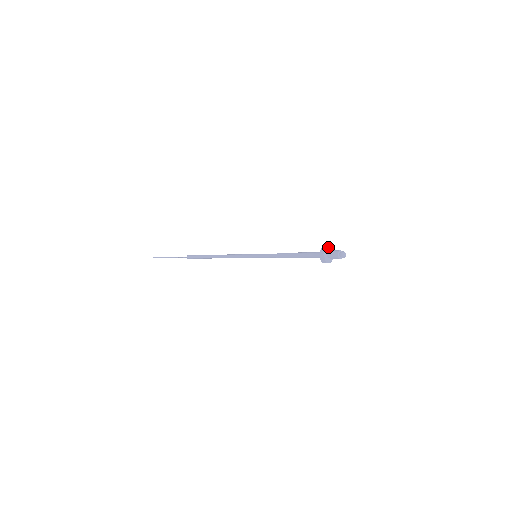
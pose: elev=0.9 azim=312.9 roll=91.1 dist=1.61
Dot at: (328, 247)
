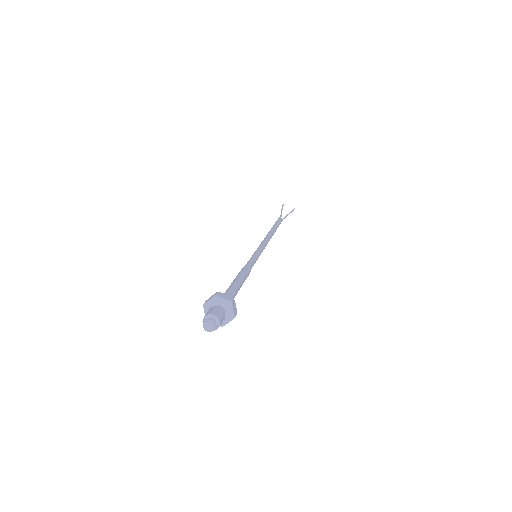
Dot at: (221, 297)
